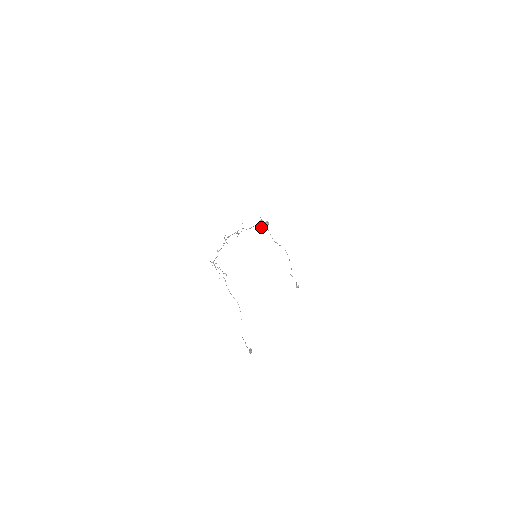
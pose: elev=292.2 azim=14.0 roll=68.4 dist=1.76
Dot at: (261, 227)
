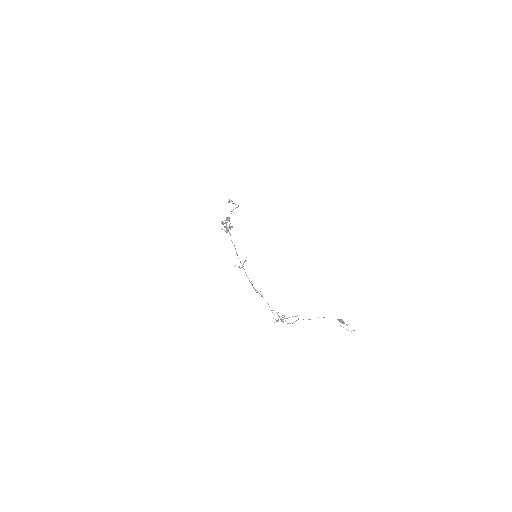
Dot at: occluded
